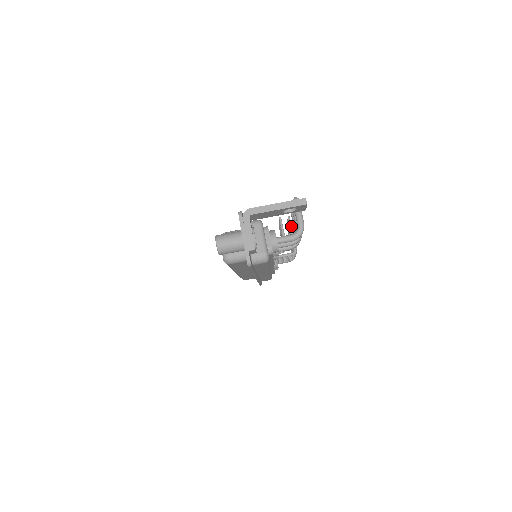
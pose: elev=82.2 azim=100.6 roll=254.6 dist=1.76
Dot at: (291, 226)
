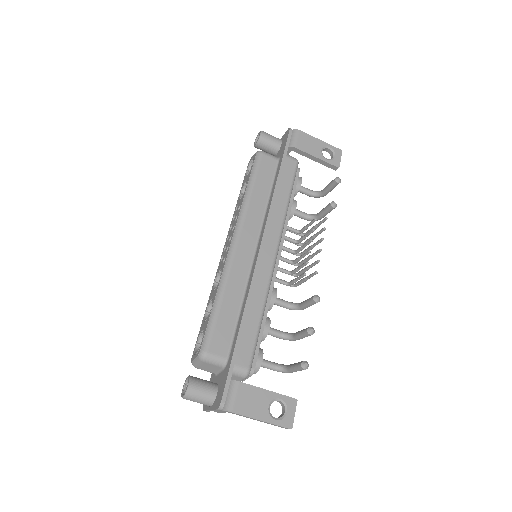
Dot at: occluded
